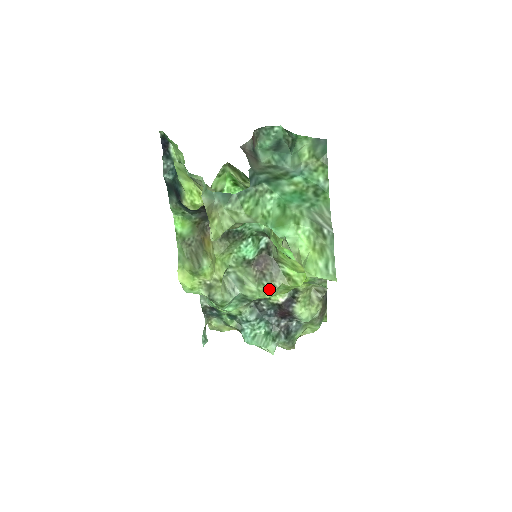
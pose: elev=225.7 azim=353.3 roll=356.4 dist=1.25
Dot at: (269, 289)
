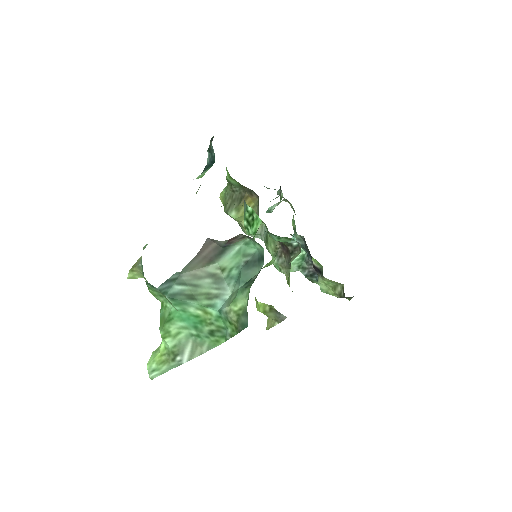
Dot at: (275, 266)
